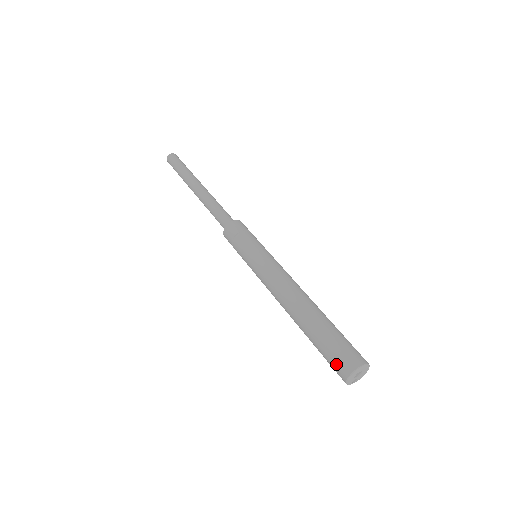
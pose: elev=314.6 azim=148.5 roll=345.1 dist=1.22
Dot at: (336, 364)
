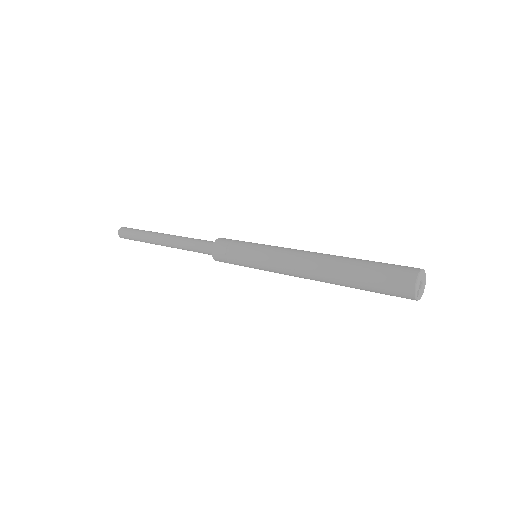
Dot at: (399, 270)
